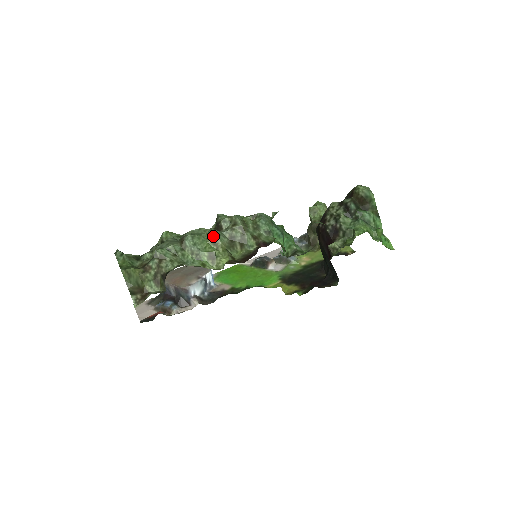
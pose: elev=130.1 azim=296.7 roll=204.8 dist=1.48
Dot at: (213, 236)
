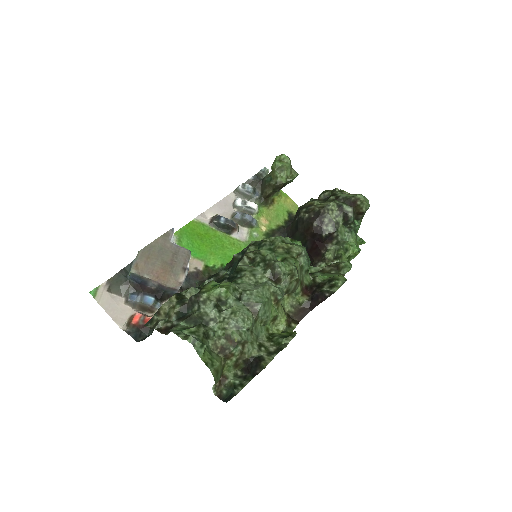
Dot at: (278, 297)
